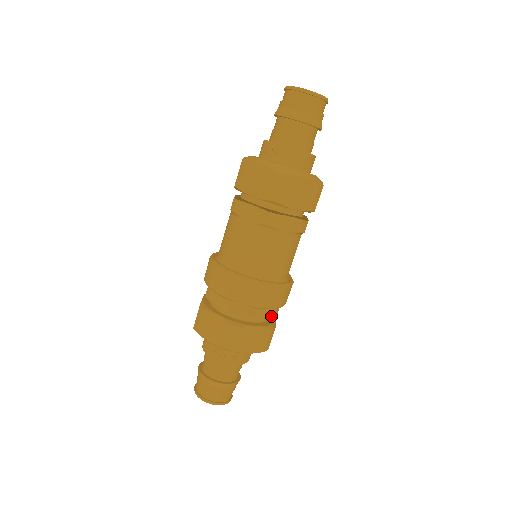
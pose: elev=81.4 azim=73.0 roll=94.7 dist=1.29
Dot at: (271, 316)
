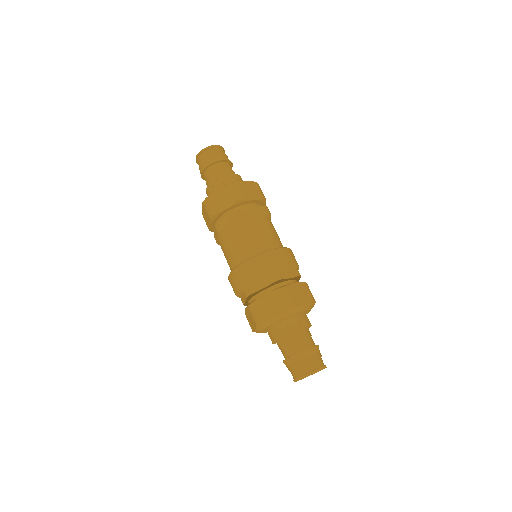
Dot at: (297, 274)
